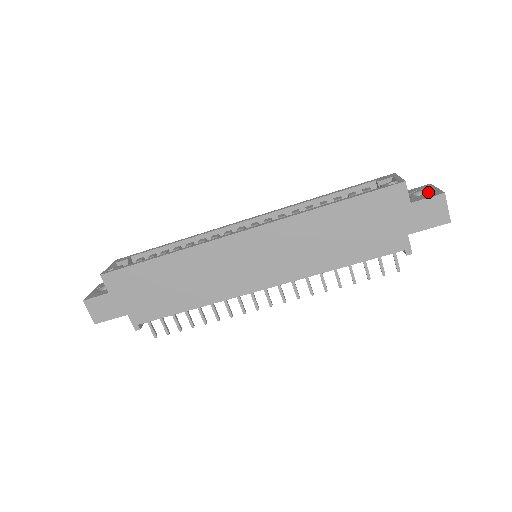
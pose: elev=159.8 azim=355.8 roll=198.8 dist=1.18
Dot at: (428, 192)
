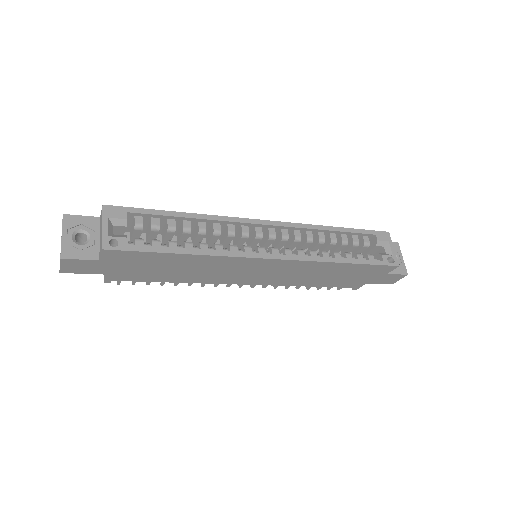
Dot at: (398, 262)
